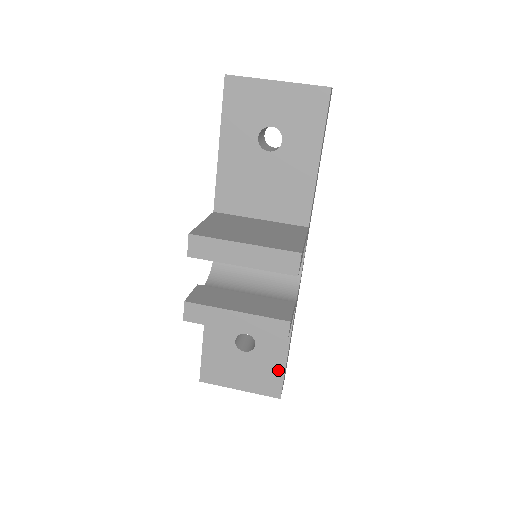
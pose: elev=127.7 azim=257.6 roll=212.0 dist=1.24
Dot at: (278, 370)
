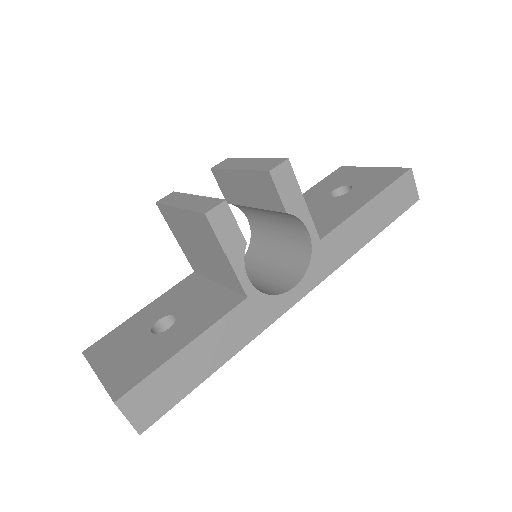
Dot at: (155, 363)
